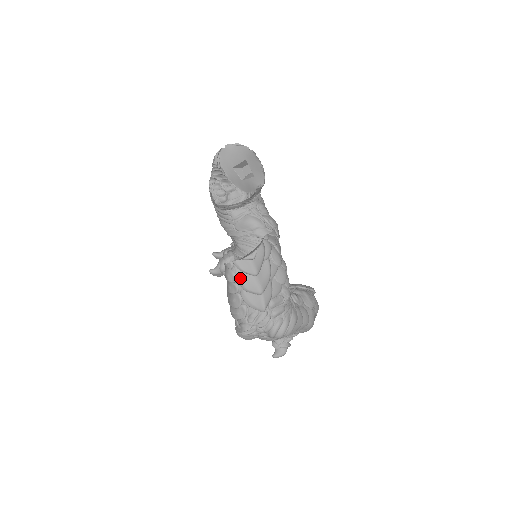
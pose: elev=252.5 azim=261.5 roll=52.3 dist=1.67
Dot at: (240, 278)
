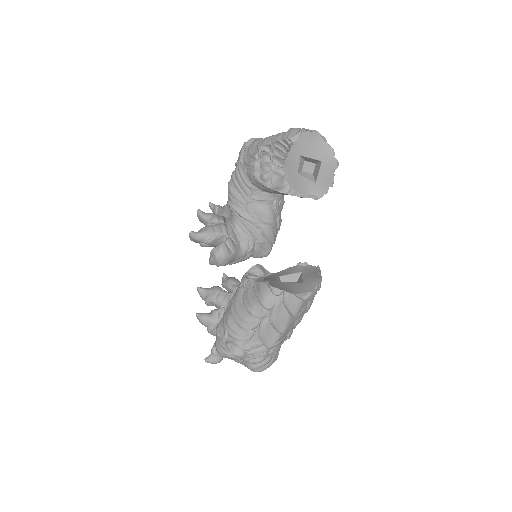
Dot at: (277, 309)
